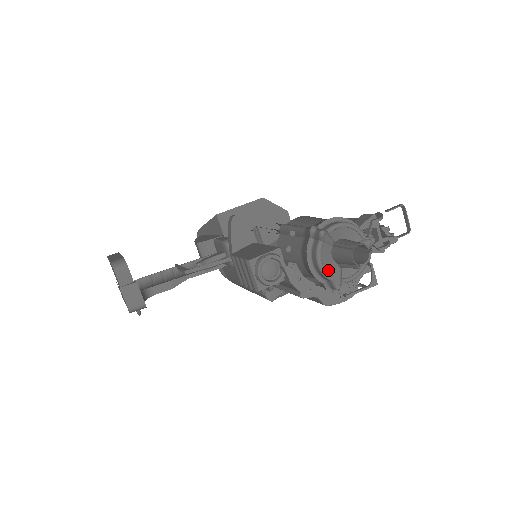
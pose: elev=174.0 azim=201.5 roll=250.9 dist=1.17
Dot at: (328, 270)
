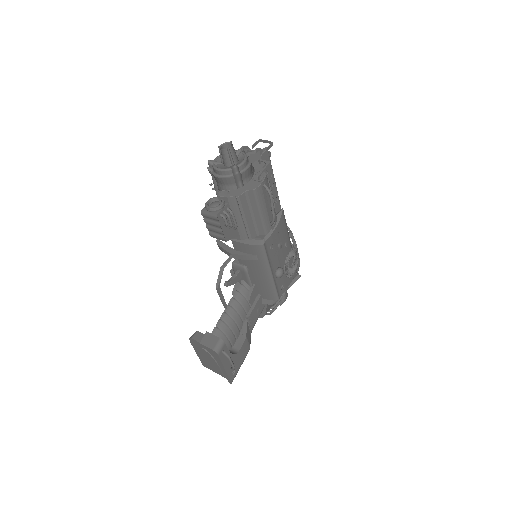
Dot at: (226, 169)
